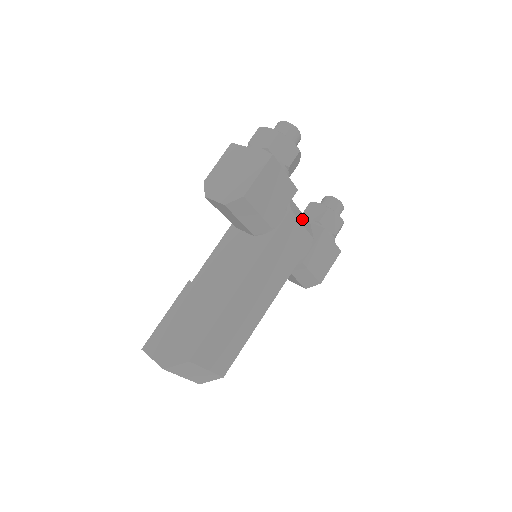
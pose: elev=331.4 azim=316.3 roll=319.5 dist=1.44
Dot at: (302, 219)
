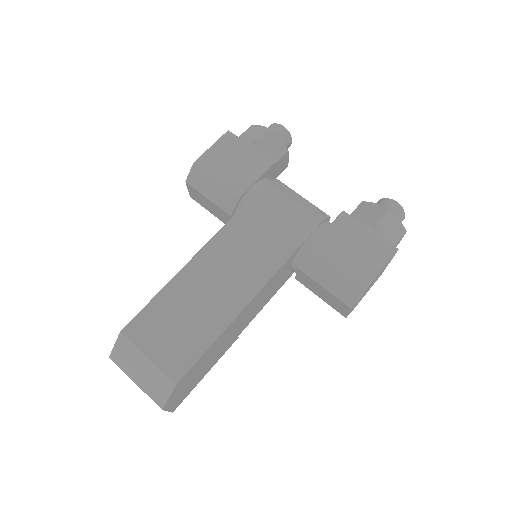
Dot at: (301, 201)
